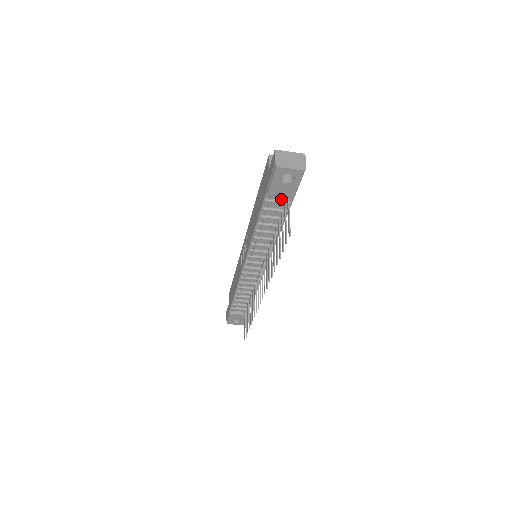
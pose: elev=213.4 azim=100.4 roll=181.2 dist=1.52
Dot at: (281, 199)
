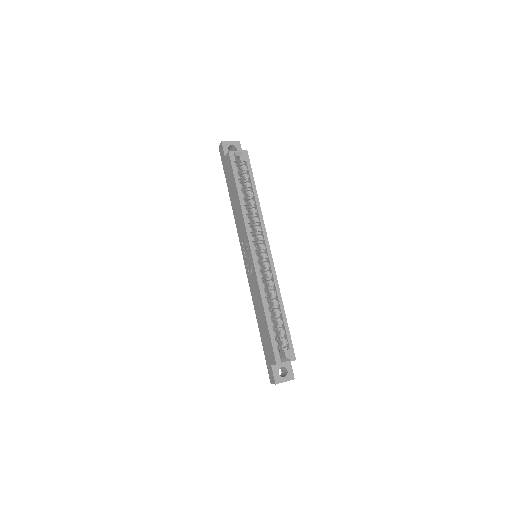
Dot at: occluded
